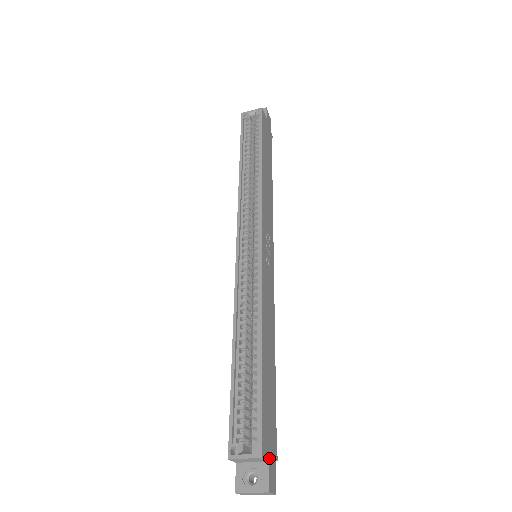
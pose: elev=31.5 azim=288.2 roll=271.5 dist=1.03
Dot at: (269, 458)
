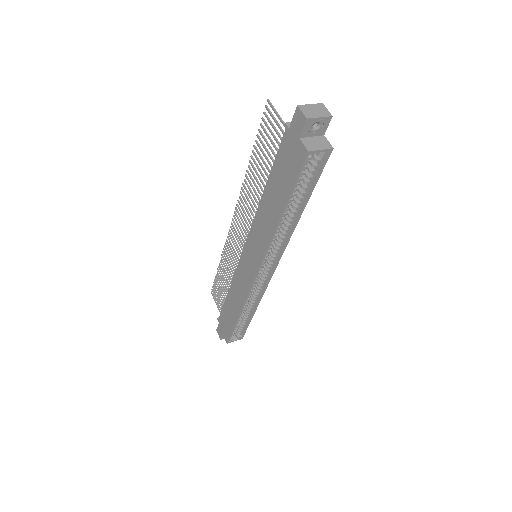
Dot at: occluded
